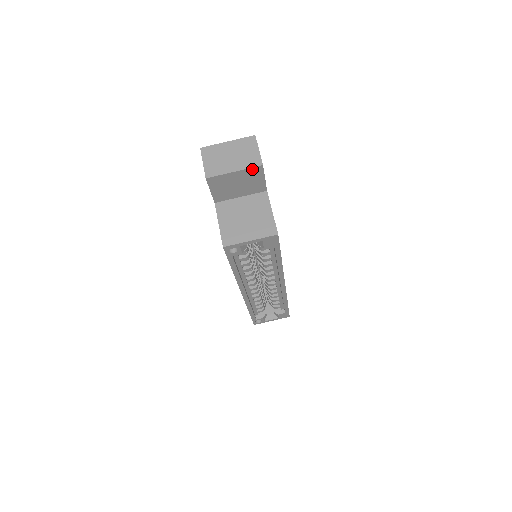
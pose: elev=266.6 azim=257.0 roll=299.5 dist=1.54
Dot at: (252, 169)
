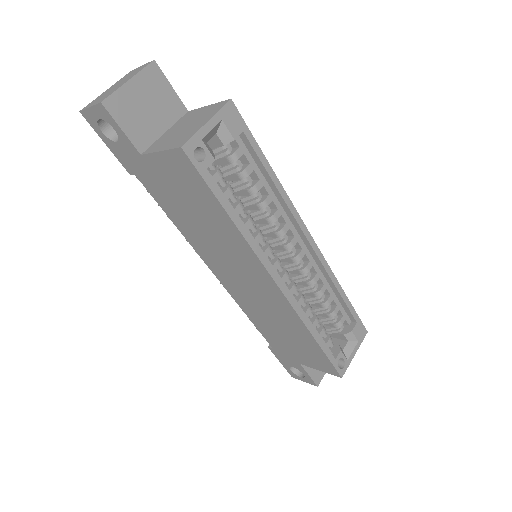
Dot at: (147, 71)
